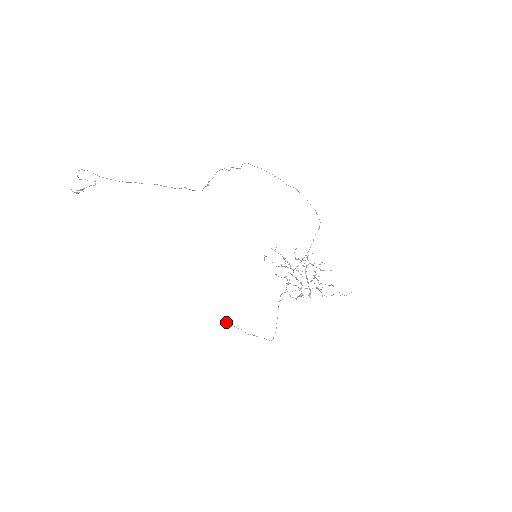
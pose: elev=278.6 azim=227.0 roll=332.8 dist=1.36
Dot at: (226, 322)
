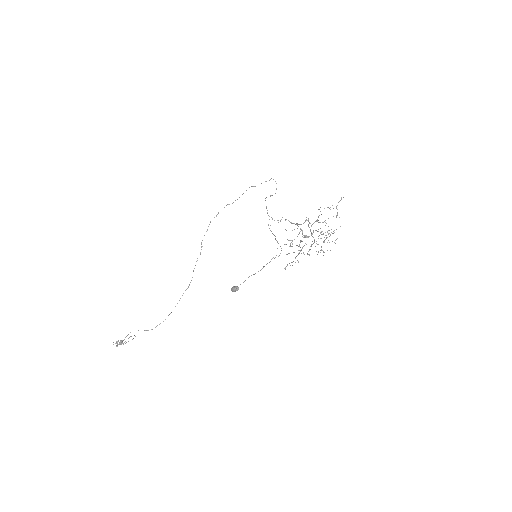
Dot at: (231, 289)
